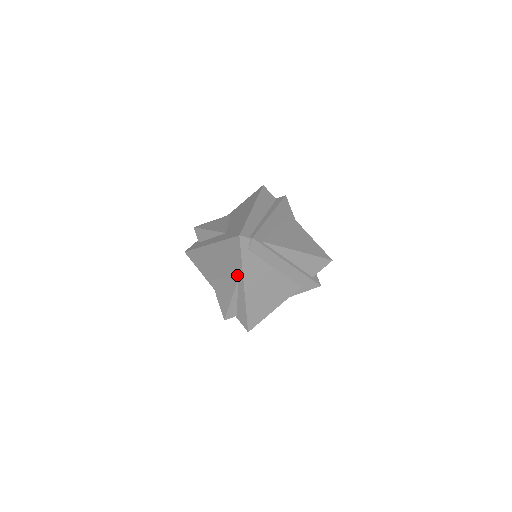
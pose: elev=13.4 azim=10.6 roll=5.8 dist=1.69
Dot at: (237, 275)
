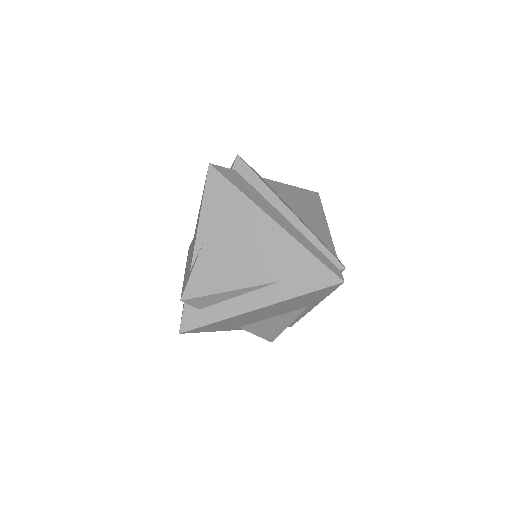
Dot at: (307, 306)
